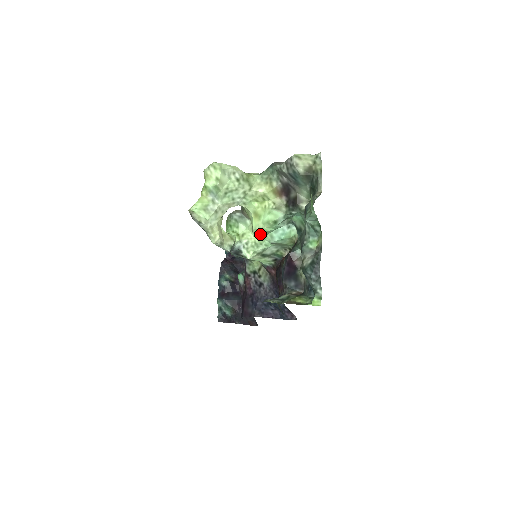
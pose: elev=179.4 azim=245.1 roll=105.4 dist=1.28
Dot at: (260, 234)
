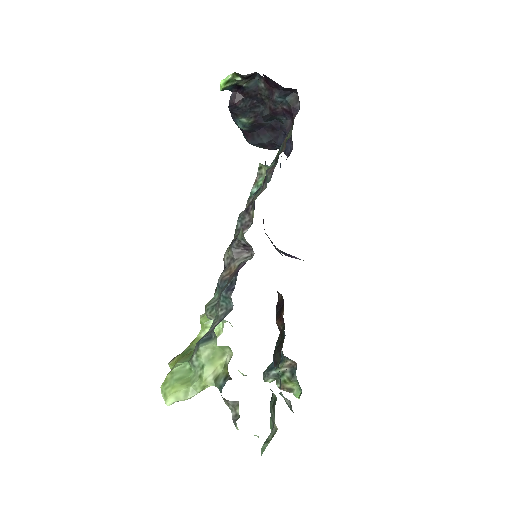
Dot at: occluded
